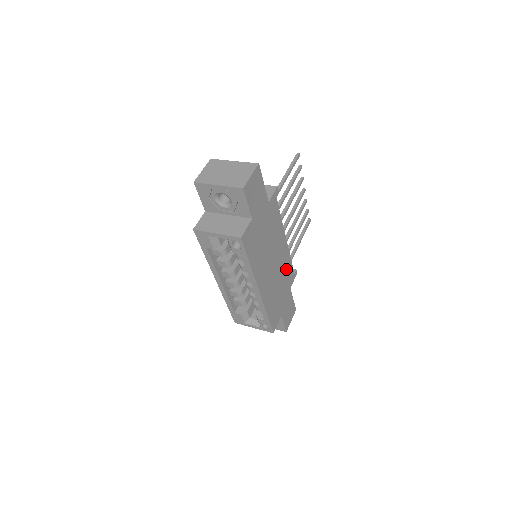
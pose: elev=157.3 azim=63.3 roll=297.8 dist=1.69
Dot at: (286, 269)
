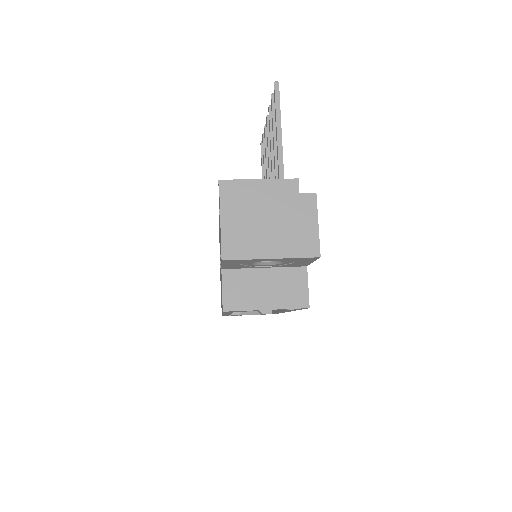
Dot at: occluded
